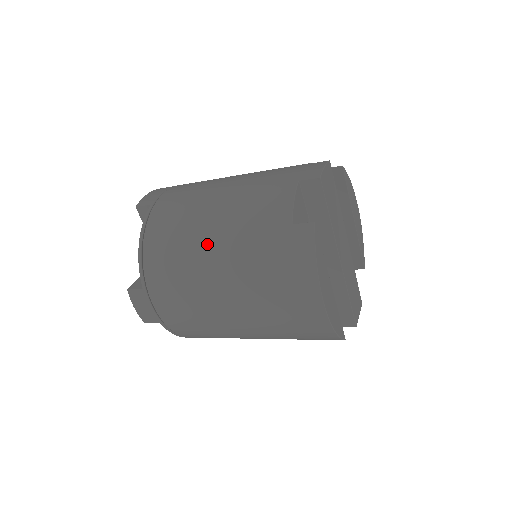
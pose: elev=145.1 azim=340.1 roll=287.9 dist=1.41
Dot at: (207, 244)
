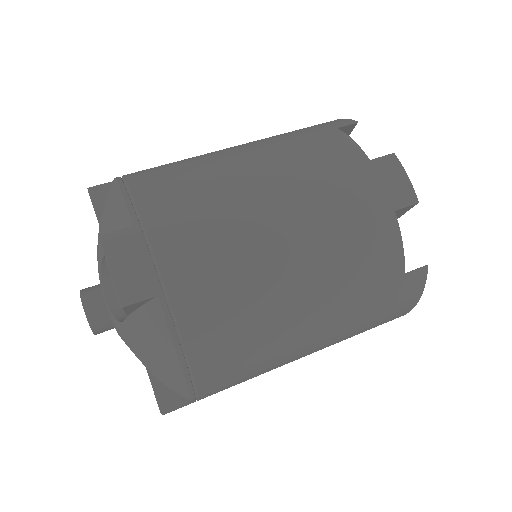
Dot at: (300, 327)
